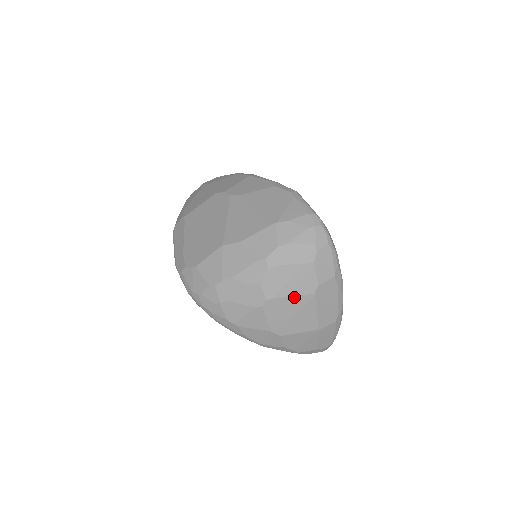
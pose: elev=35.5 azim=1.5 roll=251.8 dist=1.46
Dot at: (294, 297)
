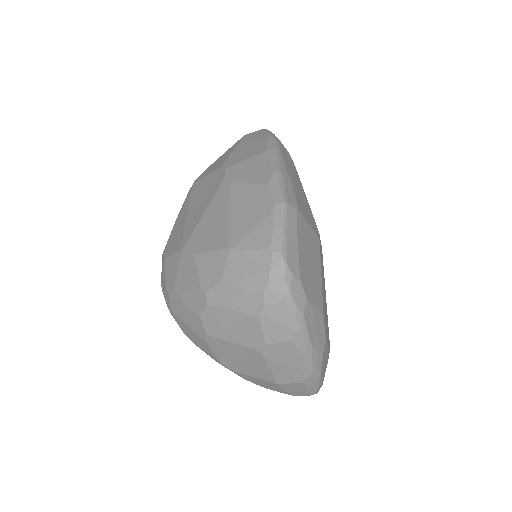
Dot at: (237, 345)
